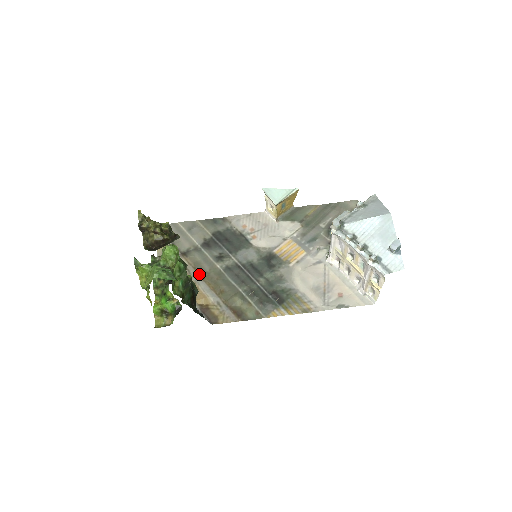
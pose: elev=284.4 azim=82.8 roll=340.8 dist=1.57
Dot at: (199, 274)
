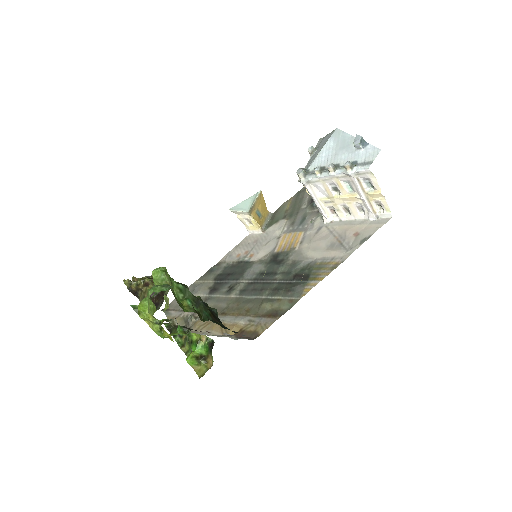
Dot at: (219, 314)
